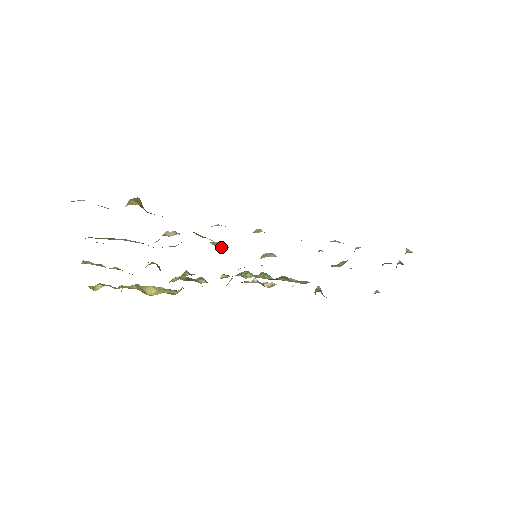
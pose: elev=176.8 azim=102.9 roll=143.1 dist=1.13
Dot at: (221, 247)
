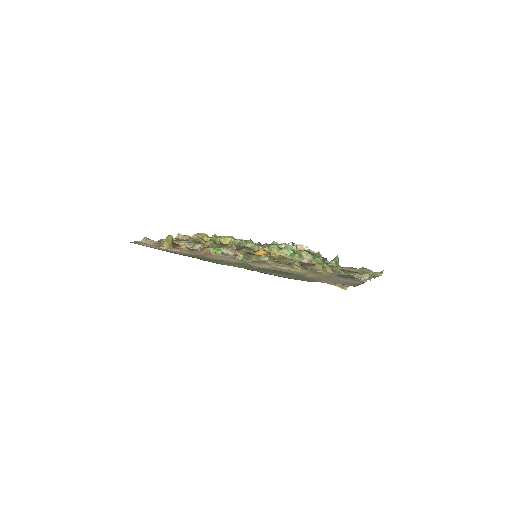
Dot at: (228, 253)
